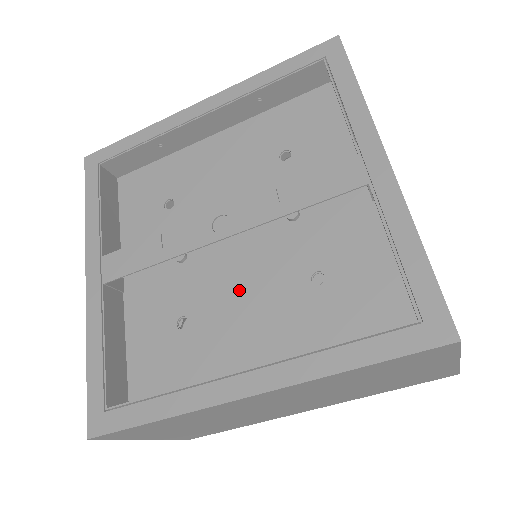
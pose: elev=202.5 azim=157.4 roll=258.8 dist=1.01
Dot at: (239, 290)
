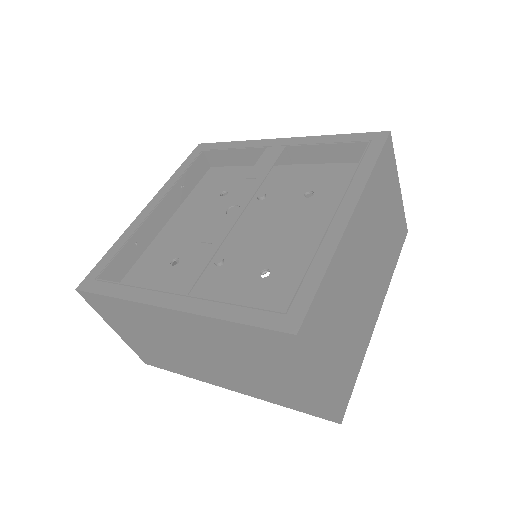
Dot at: (277, 234)
